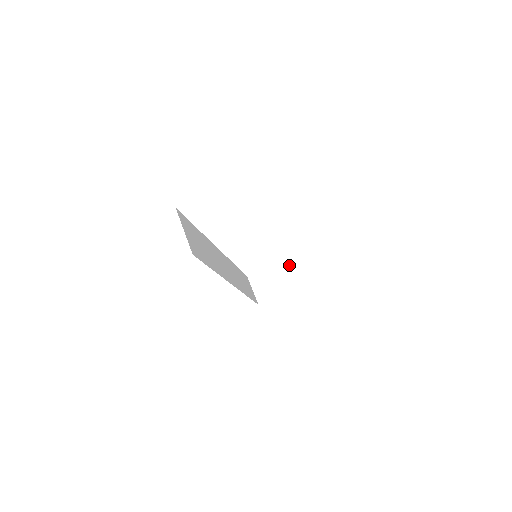
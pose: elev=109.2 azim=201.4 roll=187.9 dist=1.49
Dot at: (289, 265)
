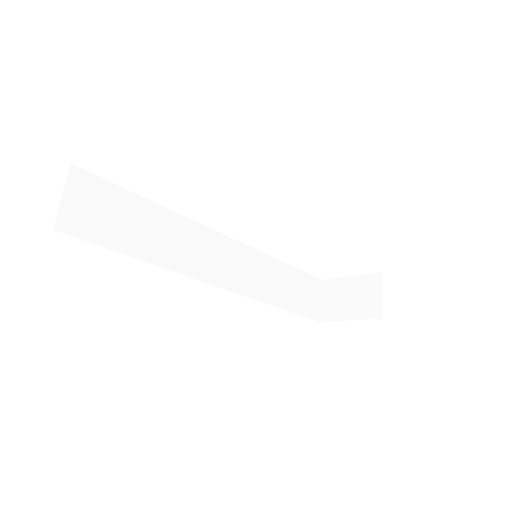
Dot at: (374, 283)
